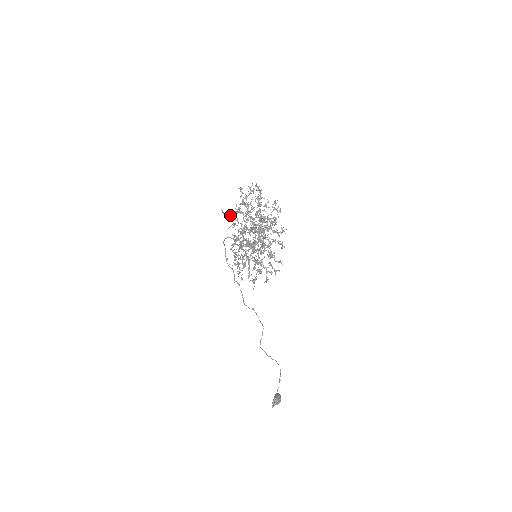
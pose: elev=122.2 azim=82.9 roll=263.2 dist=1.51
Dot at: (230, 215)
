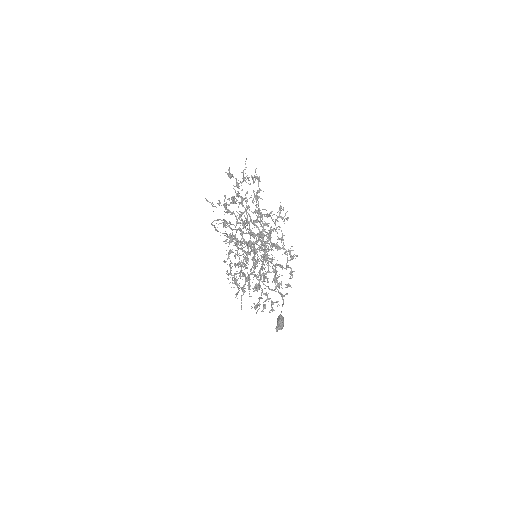
Dot at: occluded
